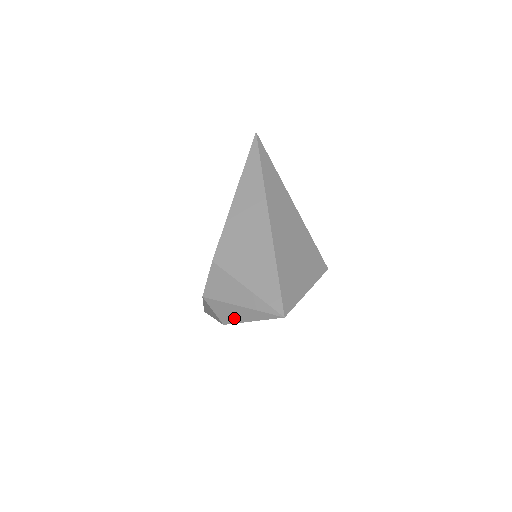
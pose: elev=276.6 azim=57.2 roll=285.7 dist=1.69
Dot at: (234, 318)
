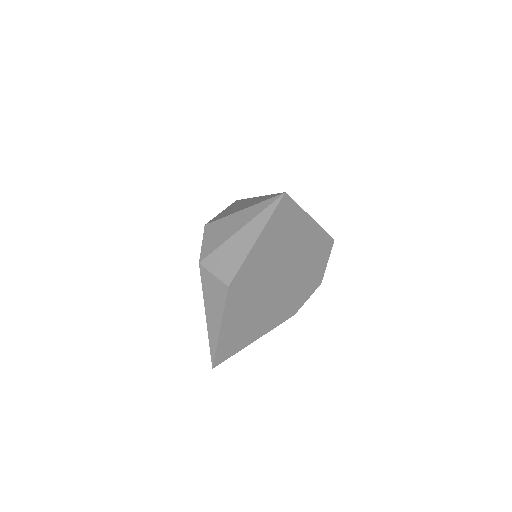
Dot at: (237, 258)
